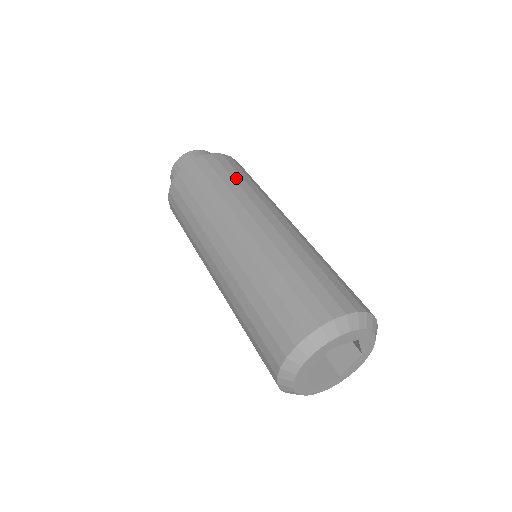
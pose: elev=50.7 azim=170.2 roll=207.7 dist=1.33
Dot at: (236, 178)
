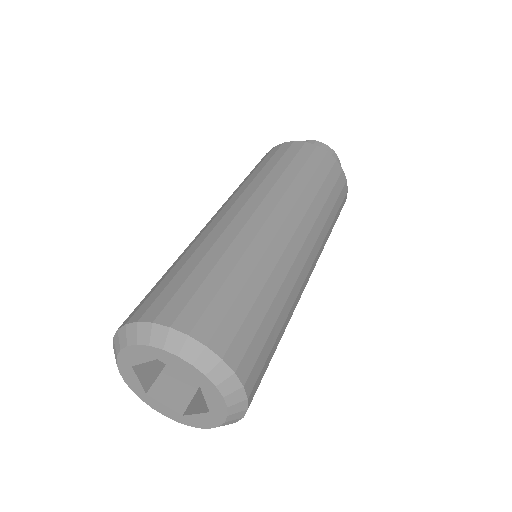
Dot at: (256, 170)
